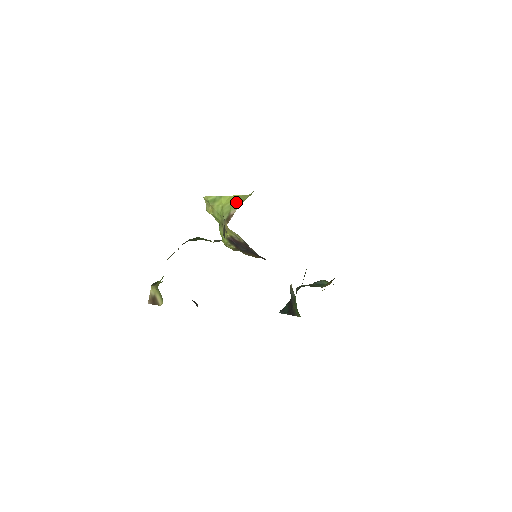
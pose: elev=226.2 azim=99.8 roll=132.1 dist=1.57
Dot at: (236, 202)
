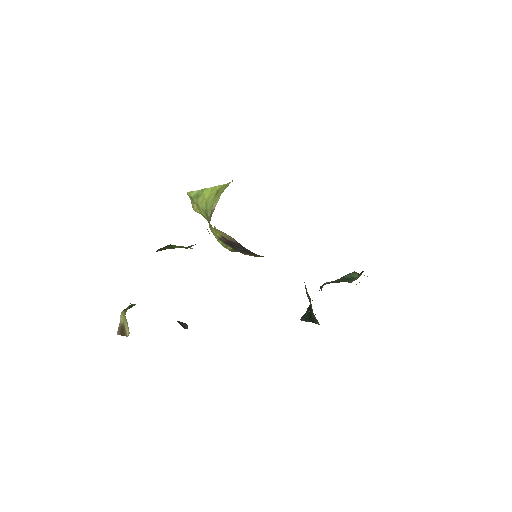
Dot at: (217, 194)
